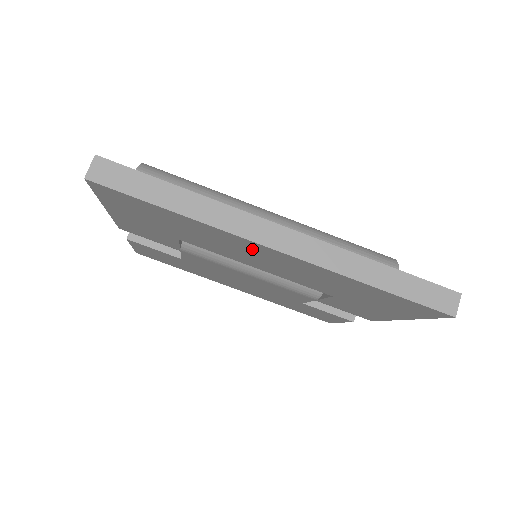
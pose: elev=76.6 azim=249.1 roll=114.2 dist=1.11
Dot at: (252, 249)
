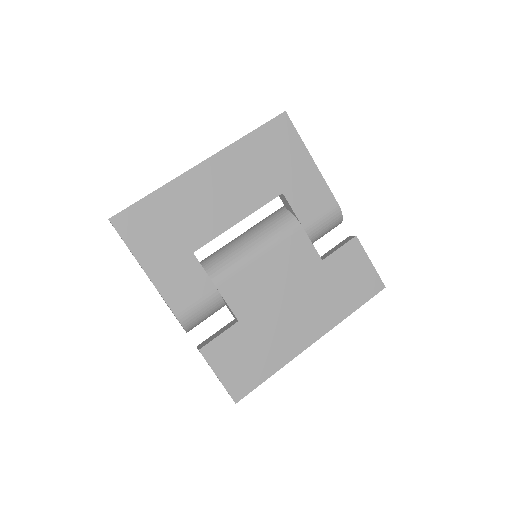
Dot at: (202, 184)
